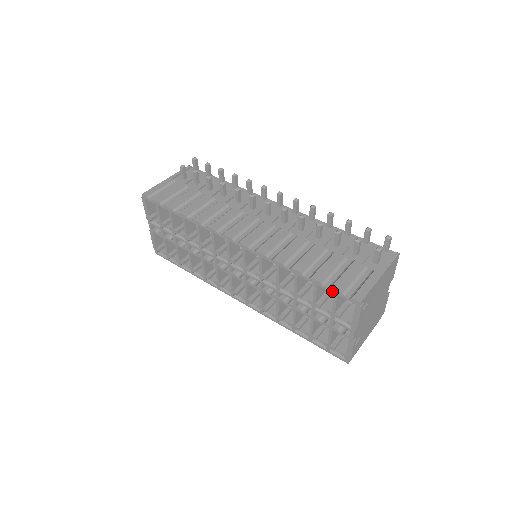
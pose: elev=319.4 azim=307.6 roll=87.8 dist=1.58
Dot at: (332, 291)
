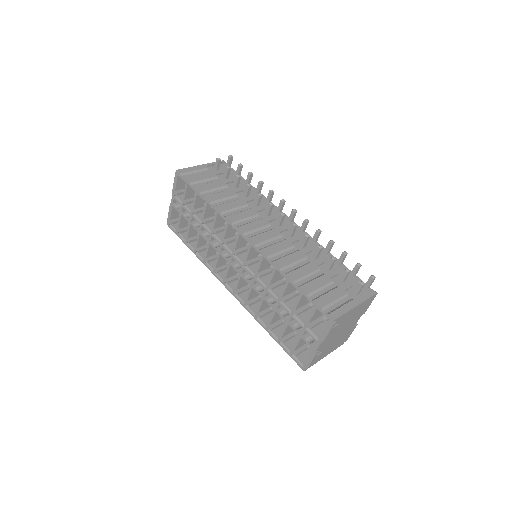
Dot at: (314, 304)
